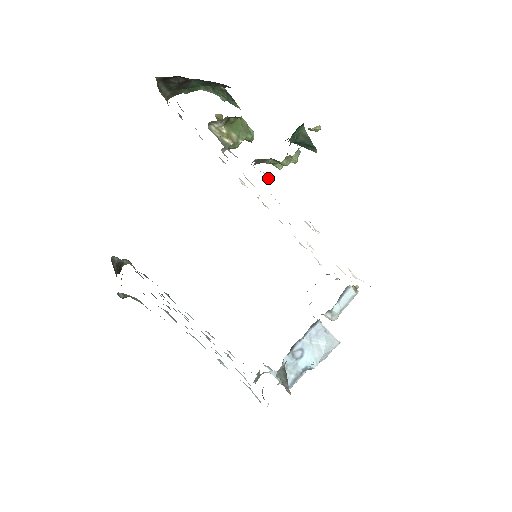
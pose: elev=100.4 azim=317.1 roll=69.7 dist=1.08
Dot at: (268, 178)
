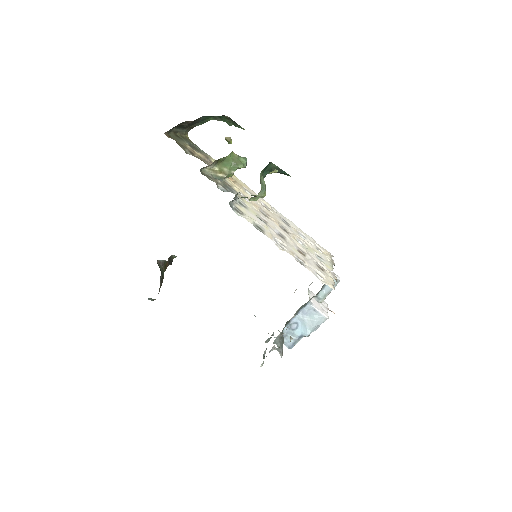
Dot at: (239, 215)
